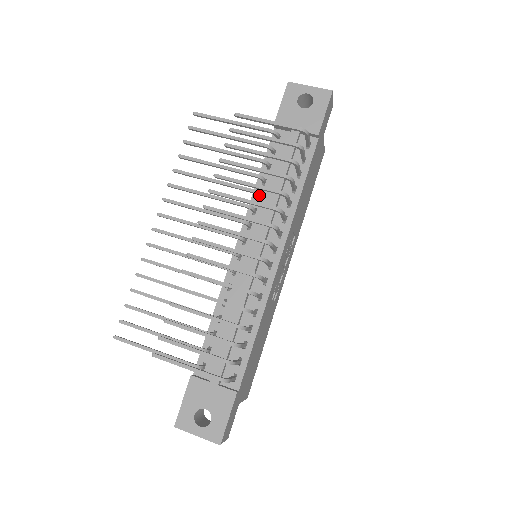
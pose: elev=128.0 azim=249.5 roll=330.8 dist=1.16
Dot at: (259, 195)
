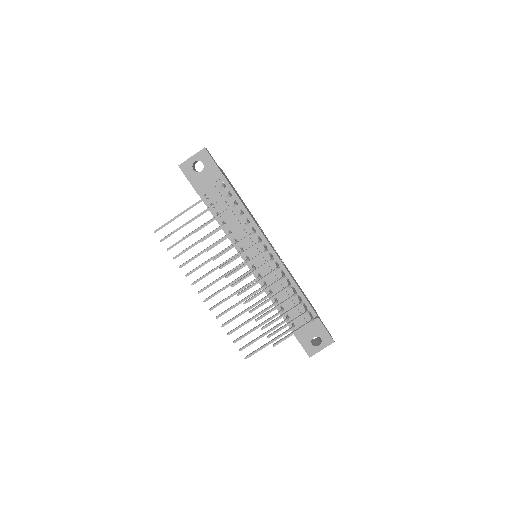
Dot at: occluded
